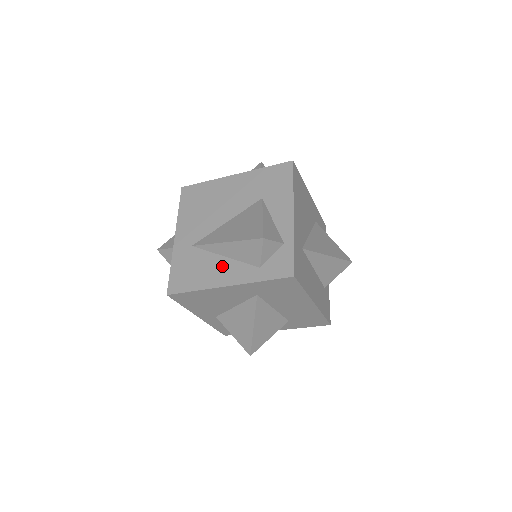
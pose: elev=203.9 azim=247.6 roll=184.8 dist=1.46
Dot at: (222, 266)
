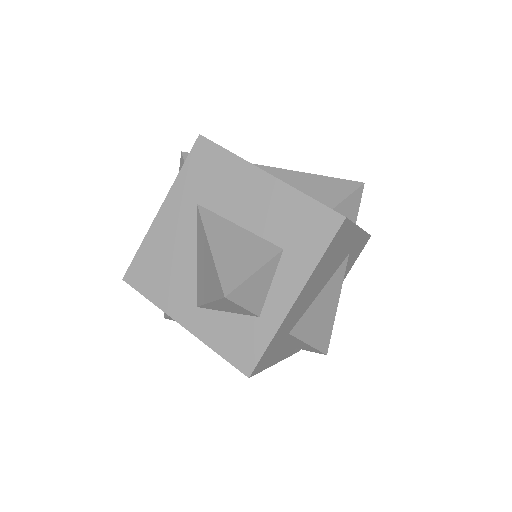
Dot at: occluded
